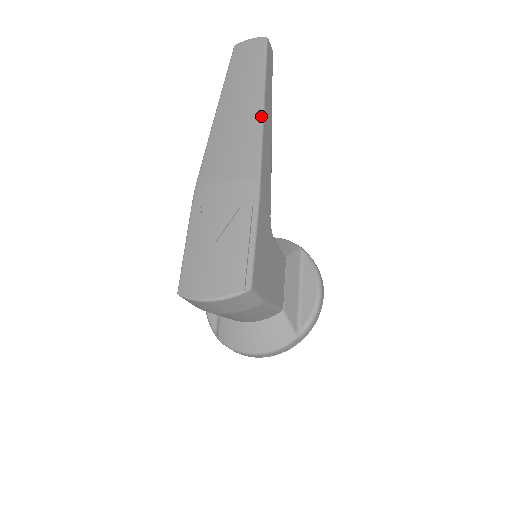
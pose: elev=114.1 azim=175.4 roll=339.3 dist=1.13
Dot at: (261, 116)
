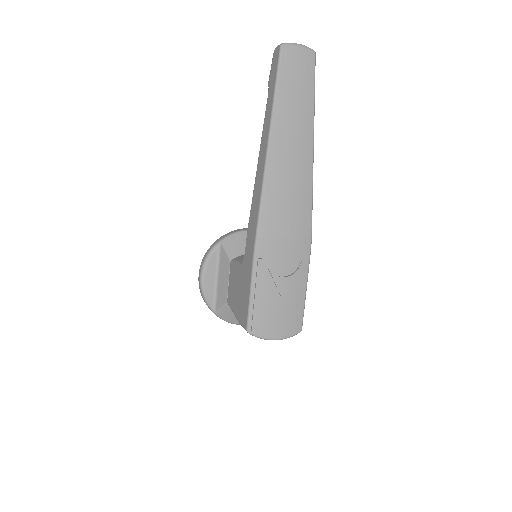
Dot at: (312, 170)
